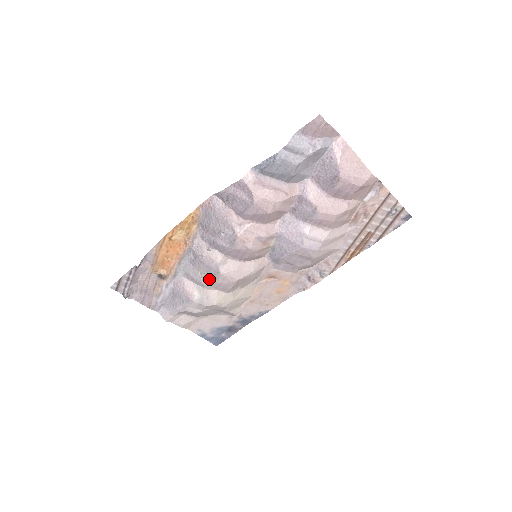
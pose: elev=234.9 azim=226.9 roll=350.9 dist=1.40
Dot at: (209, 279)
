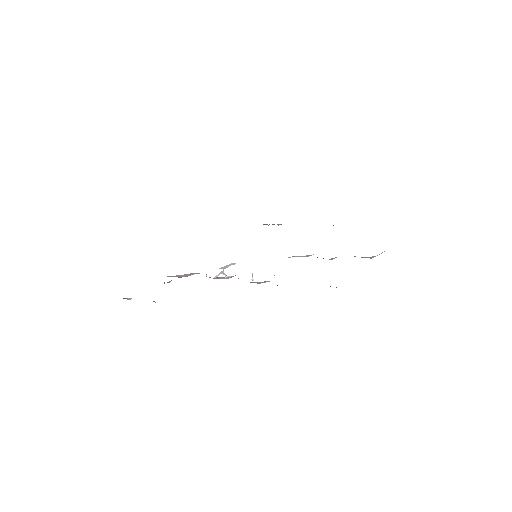
Dot at: occluded
